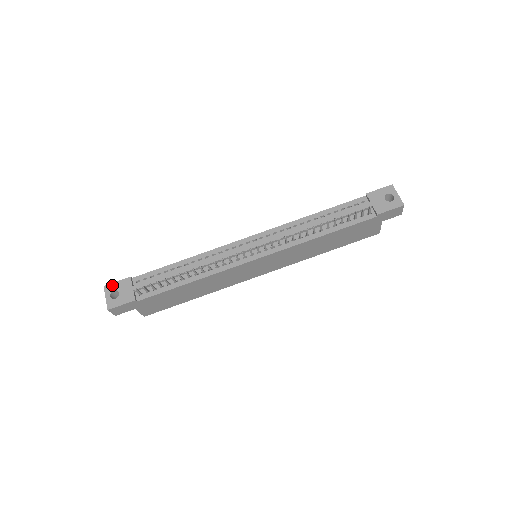
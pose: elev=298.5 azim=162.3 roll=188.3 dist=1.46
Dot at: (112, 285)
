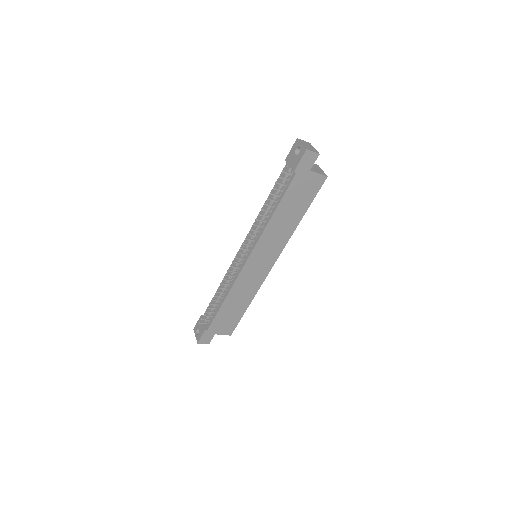
Dot at: (196, 326)
